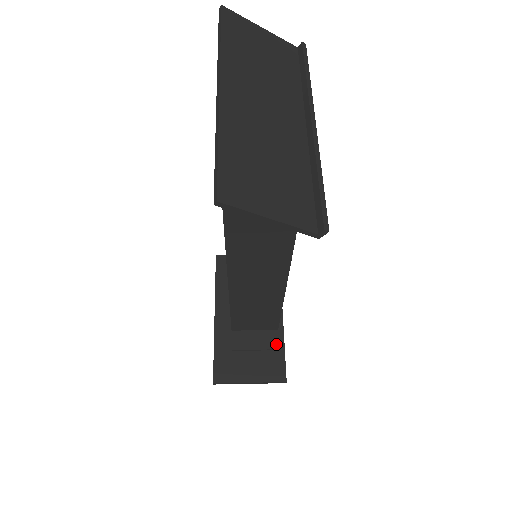
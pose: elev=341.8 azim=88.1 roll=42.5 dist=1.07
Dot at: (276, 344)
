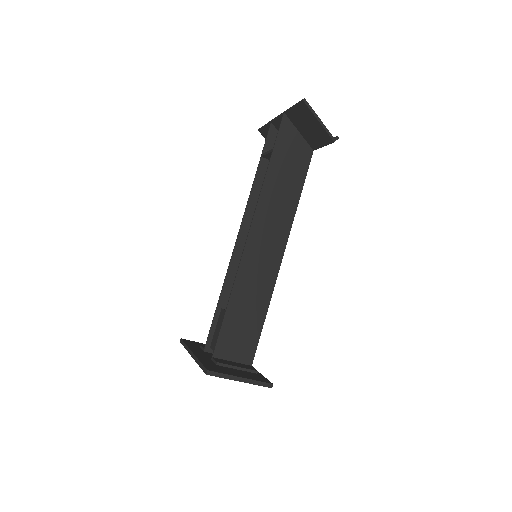
Dot at: (254, 369)
